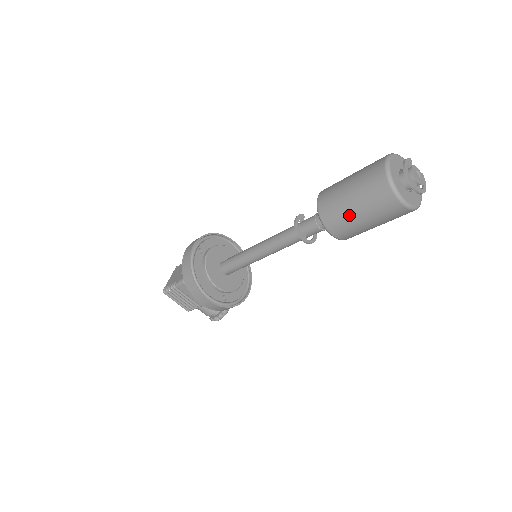
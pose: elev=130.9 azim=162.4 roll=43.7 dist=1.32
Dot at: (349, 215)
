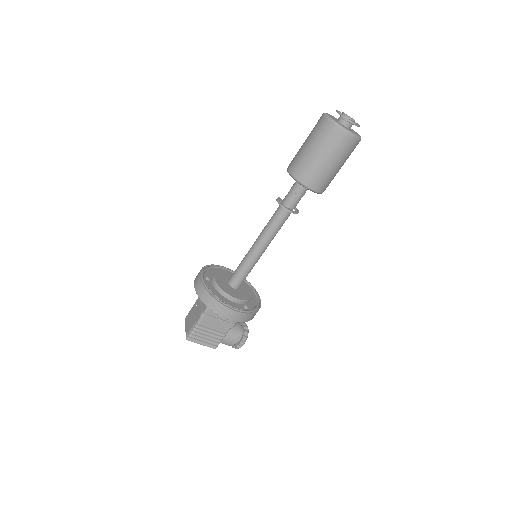
Dot at: (319, 165)
